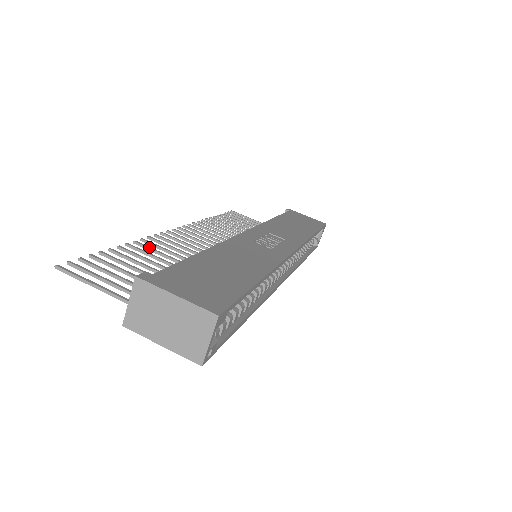
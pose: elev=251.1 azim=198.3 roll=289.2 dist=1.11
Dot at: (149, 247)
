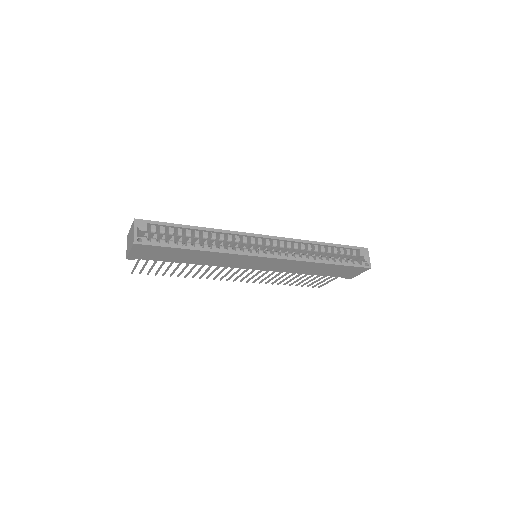
Dot at: (195, 274)
